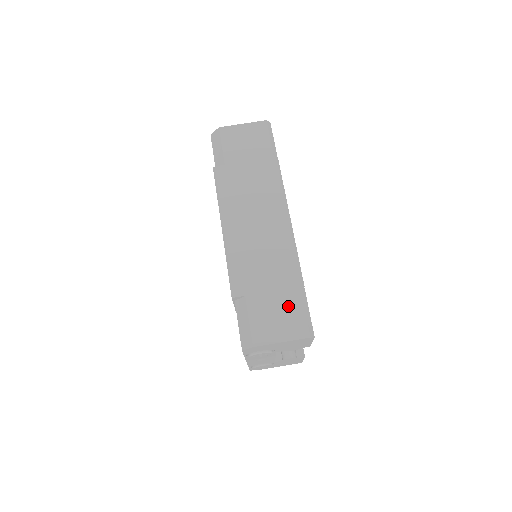
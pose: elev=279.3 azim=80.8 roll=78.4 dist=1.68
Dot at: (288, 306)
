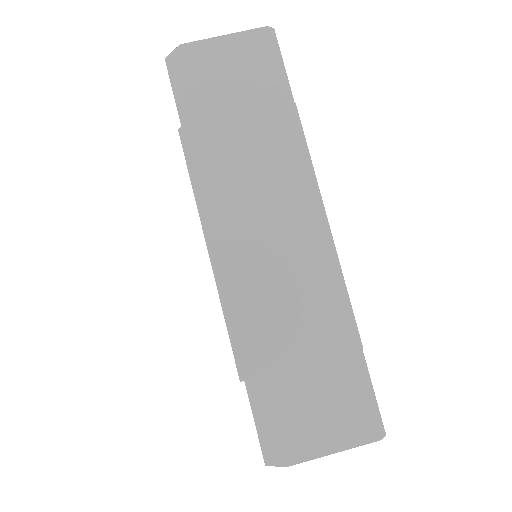
Dot at: (339, 388)
